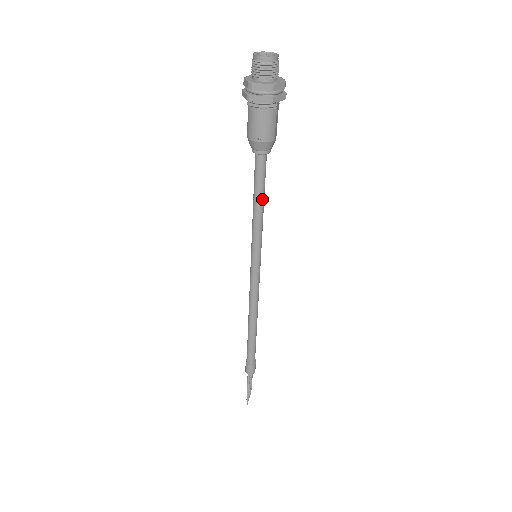
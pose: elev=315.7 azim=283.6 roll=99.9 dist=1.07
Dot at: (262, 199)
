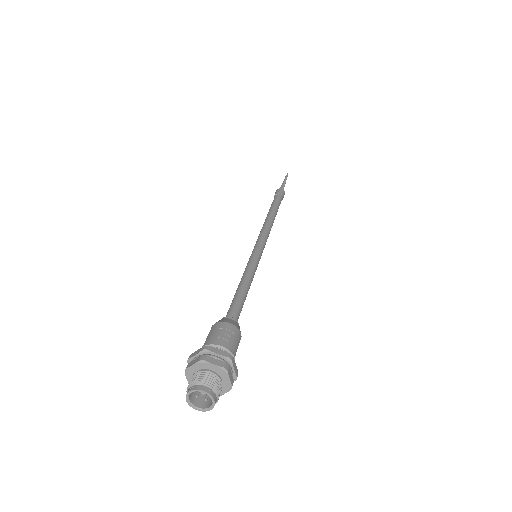
Dot at: occluded
